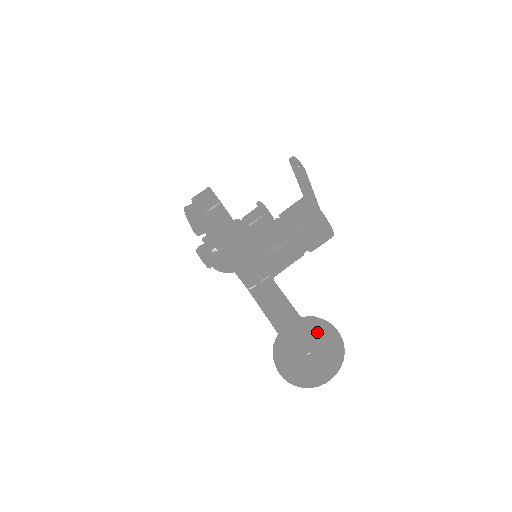
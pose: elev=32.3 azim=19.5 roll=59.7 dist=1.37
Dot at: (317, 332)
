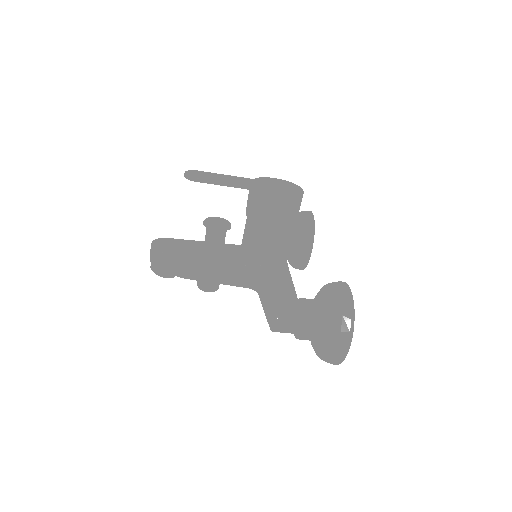
Dot at: (320, 302)
